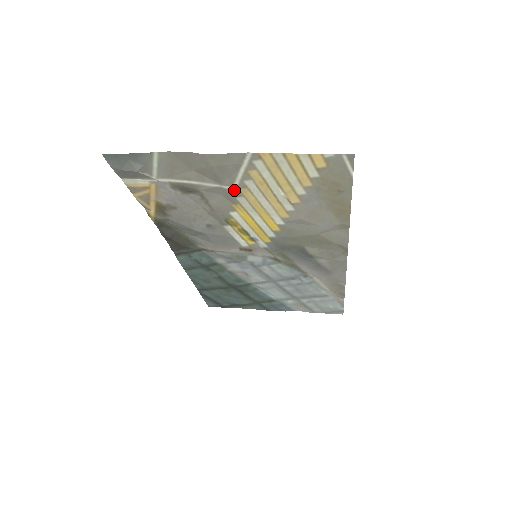
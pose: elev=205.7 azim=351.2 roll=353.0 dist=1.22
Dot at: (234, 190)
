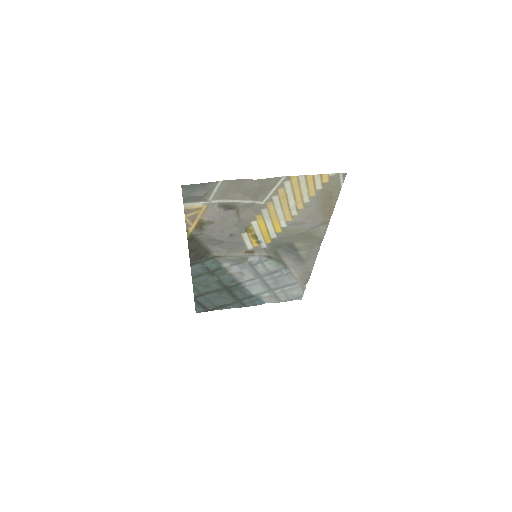
Dot at: (262, 204)
